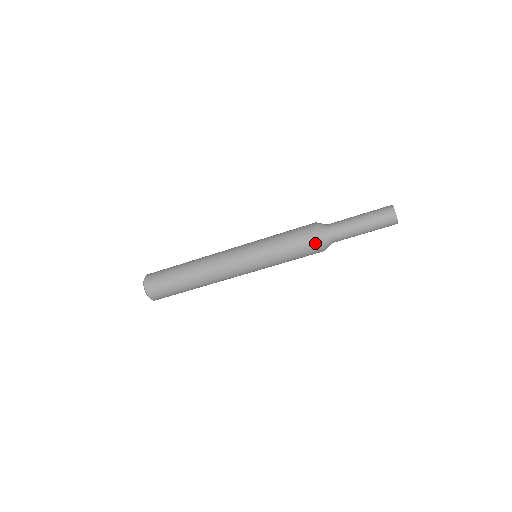
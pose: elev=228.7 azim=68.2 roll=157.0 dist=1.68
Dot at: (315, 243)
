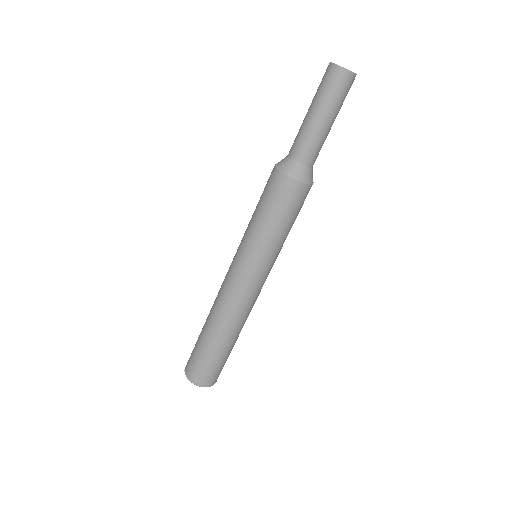
Dot at: (280, 181)
